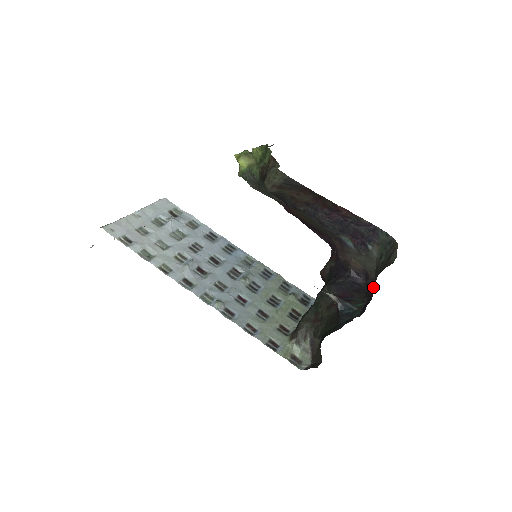
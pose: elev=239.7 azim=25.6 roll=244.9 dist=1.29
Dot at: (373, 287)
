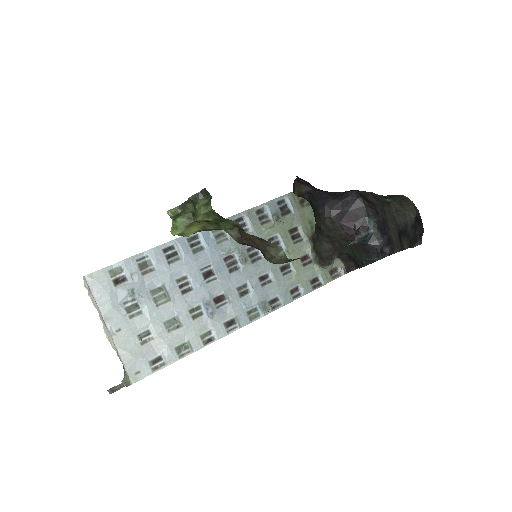
Dot at: (375, 204)
